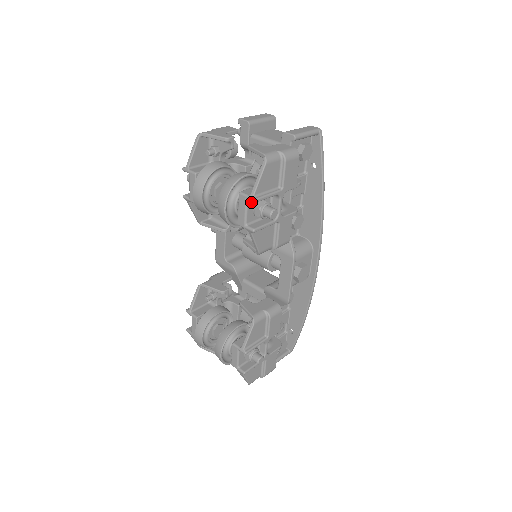
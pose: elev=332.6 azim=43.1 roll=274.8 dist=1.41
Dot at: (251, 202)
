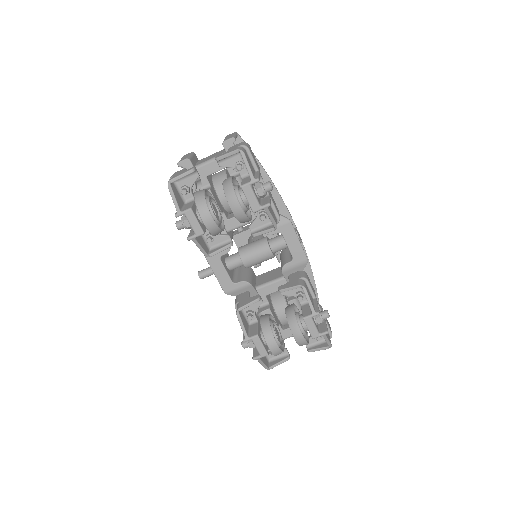
Dot at: (252, 188)
